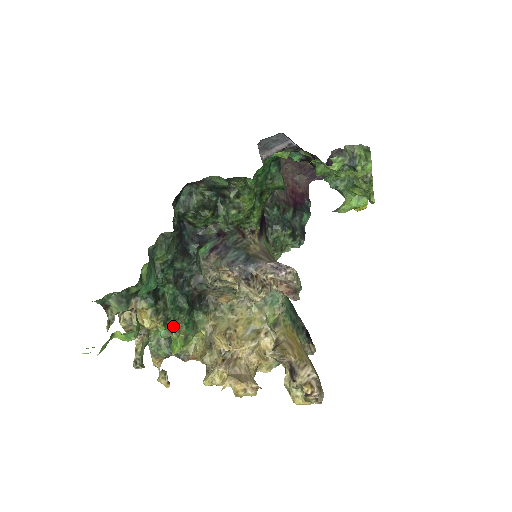
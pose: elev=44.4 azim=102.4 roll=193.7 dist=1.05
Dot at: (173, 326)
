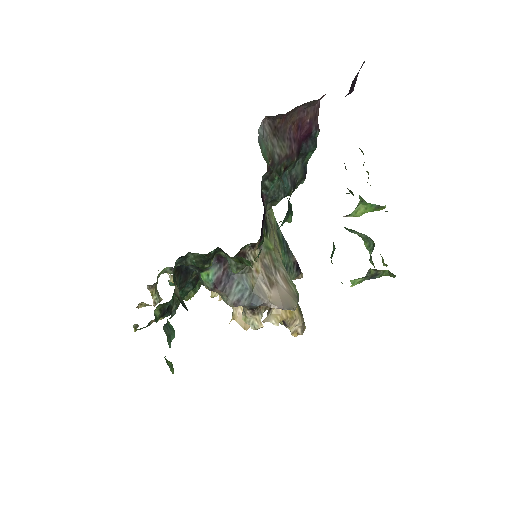
Dot at: occluded
